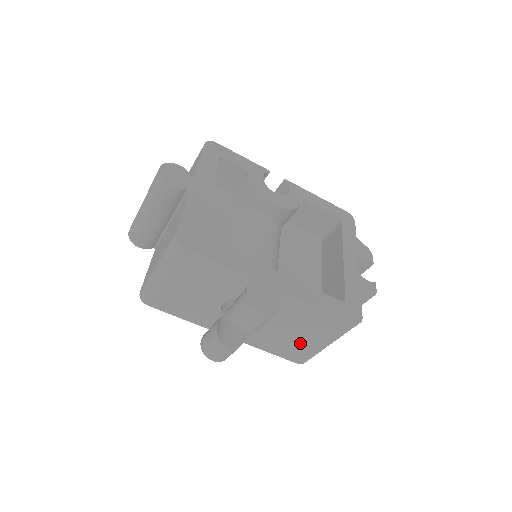
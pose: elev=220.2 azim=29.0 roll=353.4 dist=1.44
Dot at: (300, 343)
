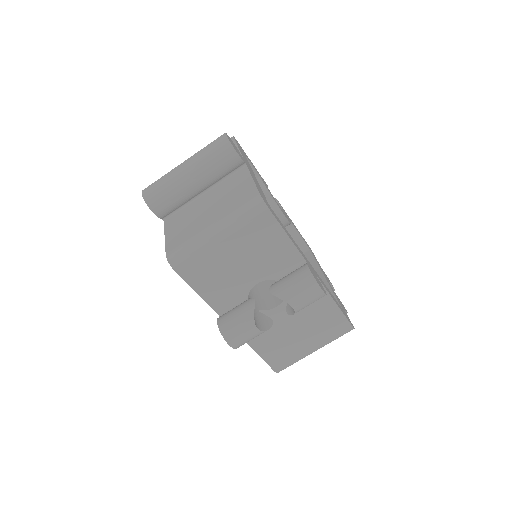
Dot at: (294, 345)
